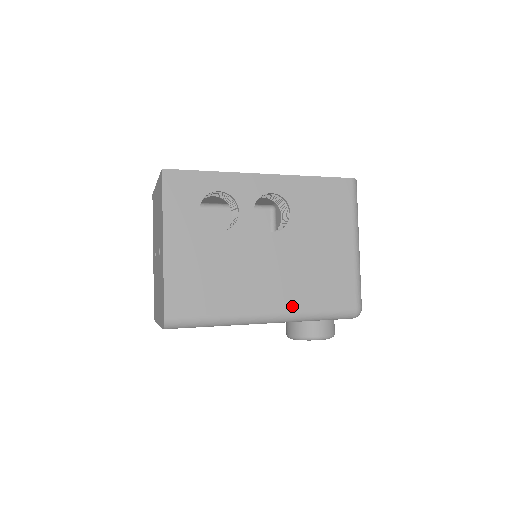
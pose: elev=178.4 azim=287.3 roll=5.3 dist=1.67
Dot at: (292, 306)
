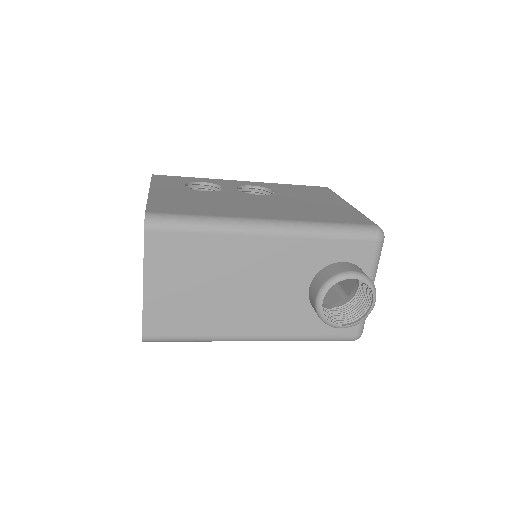
Dot at: (295, 218)
